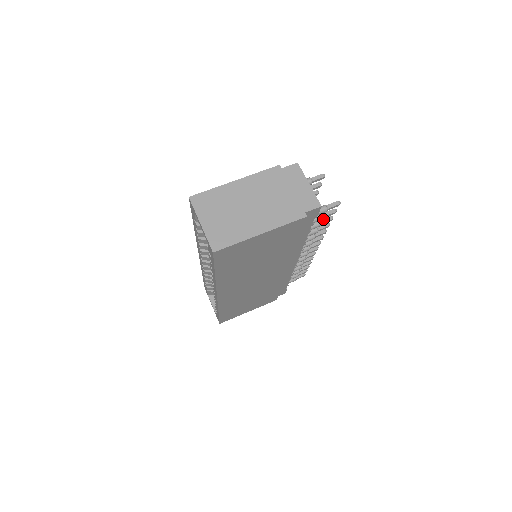
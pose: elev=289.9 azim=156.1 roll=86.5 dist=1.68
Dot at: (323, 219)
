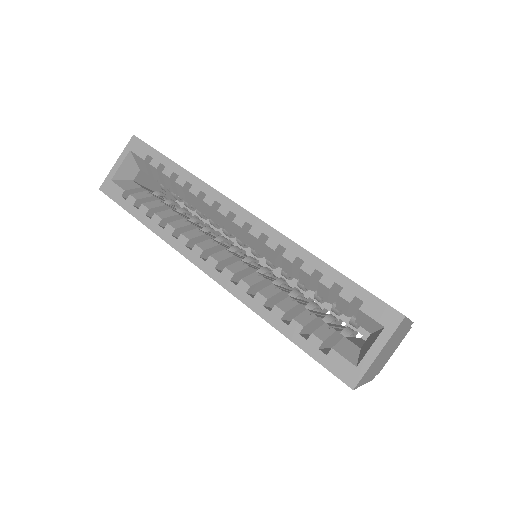
Dot at: occluded
